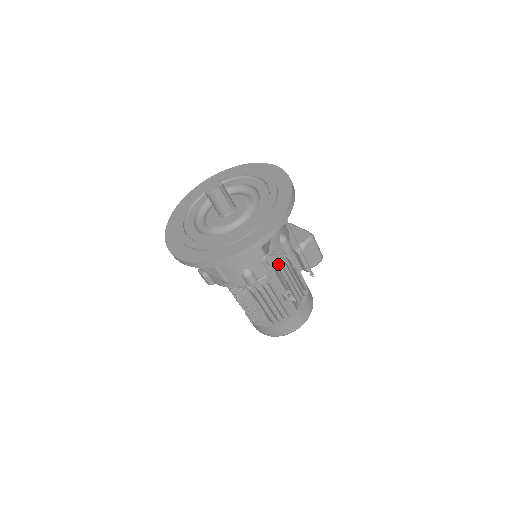
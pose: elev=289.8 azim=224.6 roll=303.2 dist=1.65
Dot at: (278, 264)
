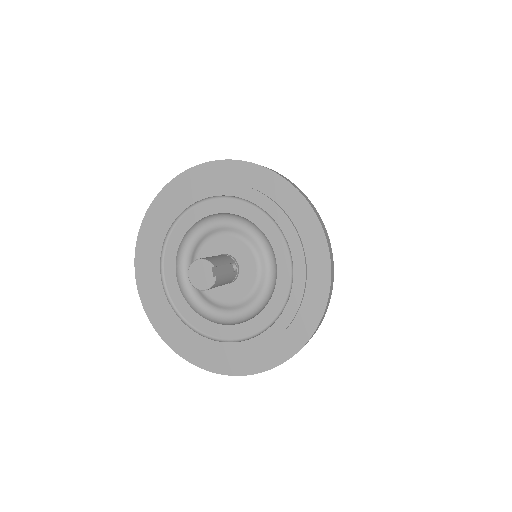
Dot at: occluded
